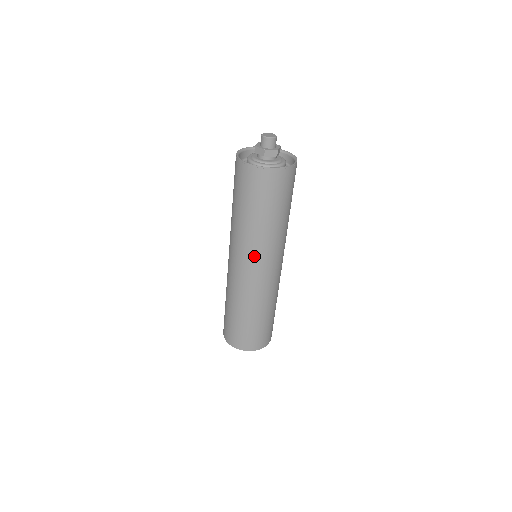
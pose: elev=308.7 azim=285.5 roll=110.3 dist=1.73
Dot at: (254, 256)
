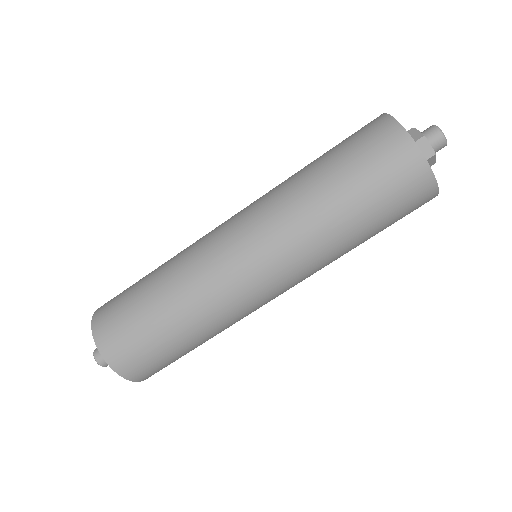
Dot at: (267, 234)
